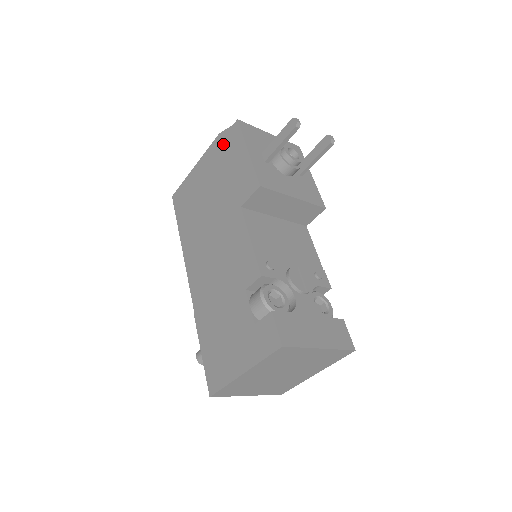
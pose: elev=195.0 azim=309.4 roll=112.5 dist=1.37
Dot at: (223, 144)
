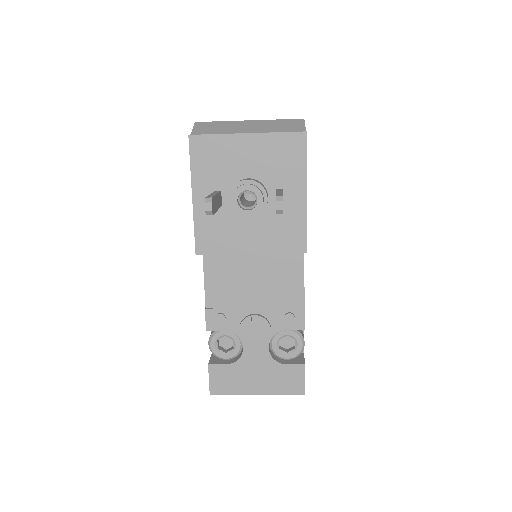
Dot at: occluded
